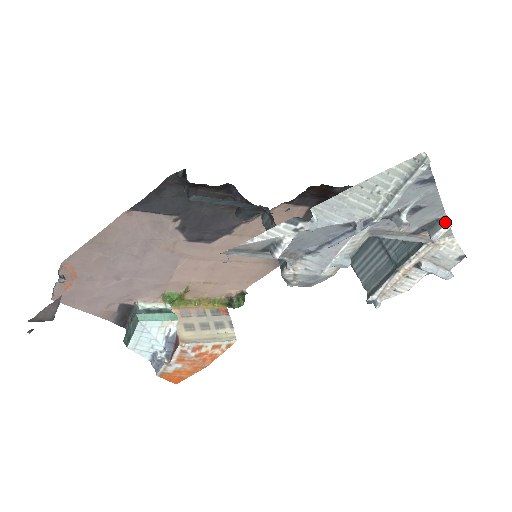
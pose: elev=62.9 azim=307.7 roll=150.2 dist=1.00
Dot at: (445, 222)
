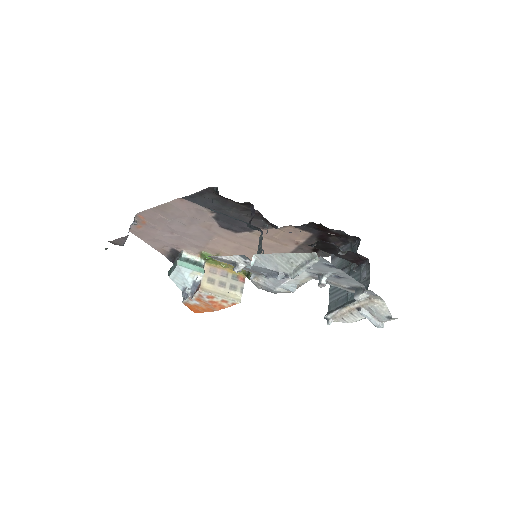
Dot at: (364, 291)
